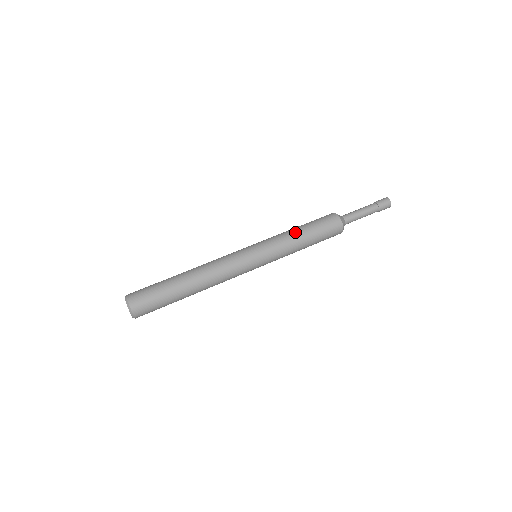
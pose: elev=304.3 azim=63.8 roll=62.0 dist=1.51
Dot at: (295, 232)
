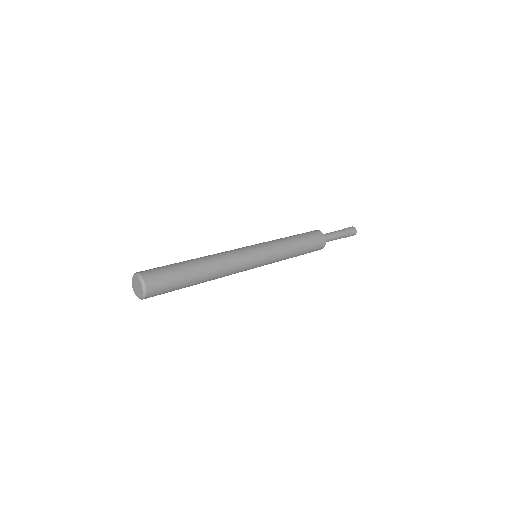
Dot at: (293, 242)
